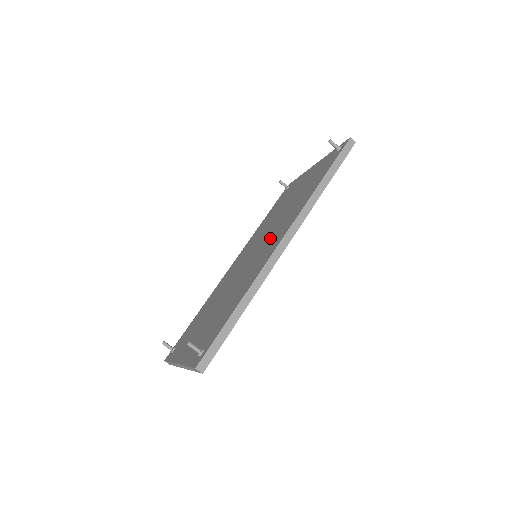
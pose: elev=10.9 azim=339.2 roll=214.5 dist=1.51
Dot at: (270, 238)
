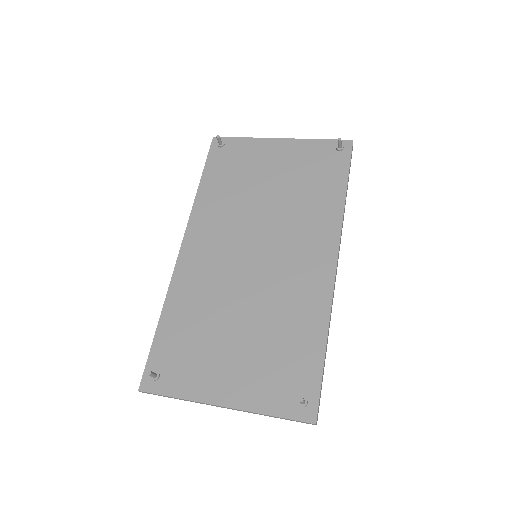
Dot at: (289, 244)
